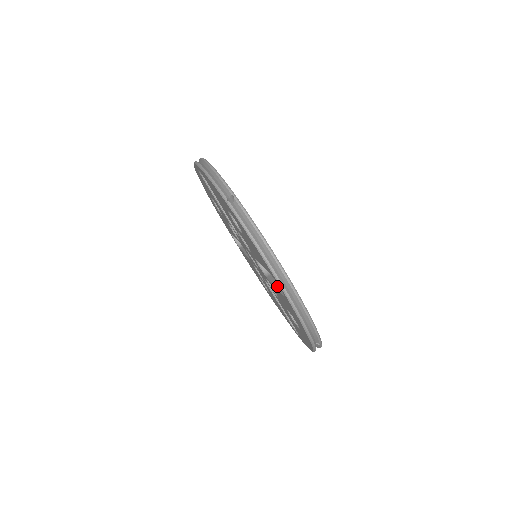
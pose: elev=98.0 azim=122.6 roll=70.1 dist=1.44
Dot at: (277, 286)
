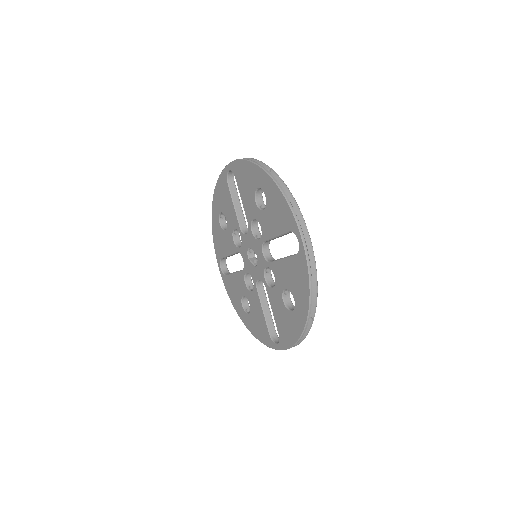
Dot at: occluded
